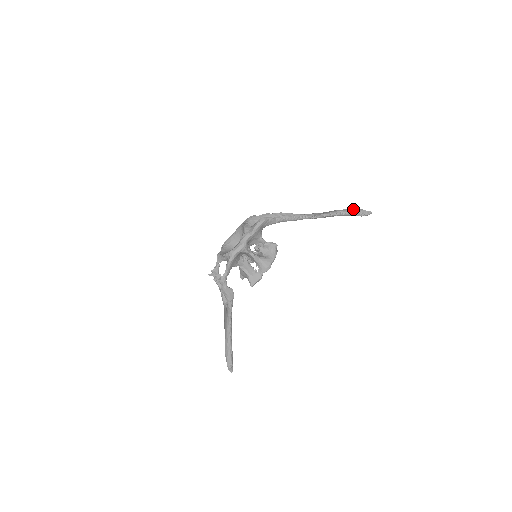
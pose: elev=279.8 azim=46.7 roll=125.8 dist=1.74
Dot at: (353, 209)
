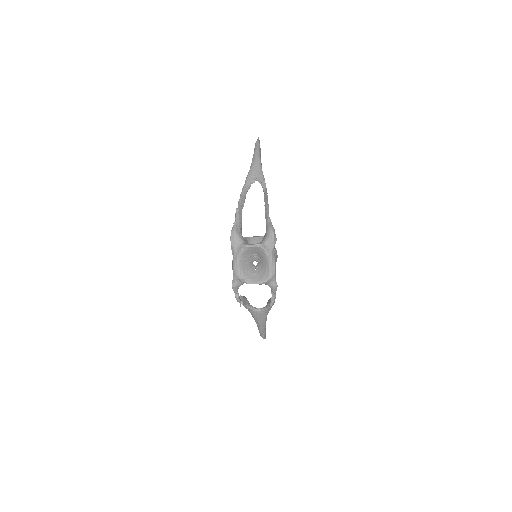
Dot at: (258, 149)
